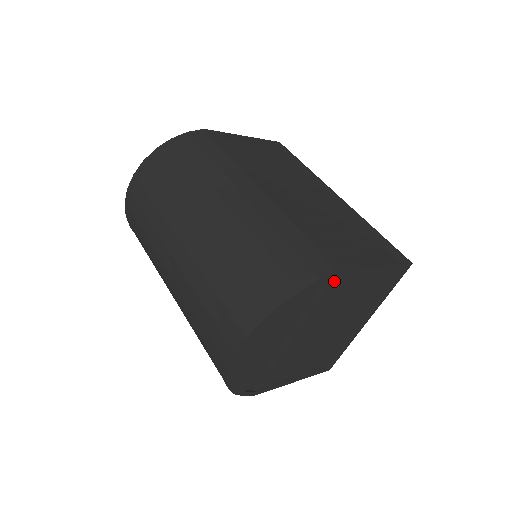
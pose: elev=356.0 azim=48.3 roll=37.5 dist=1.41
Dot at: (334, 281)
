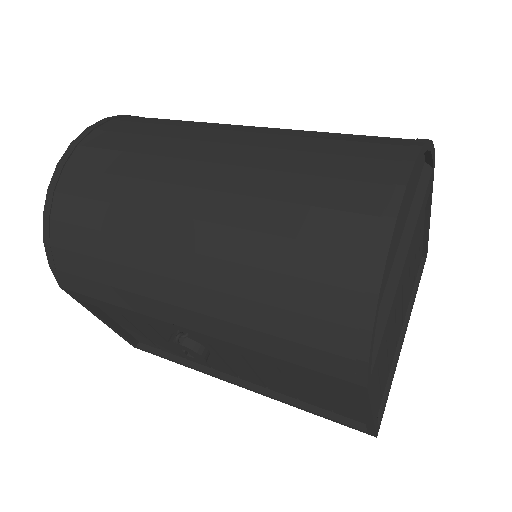
Dot at: (431, 177)
